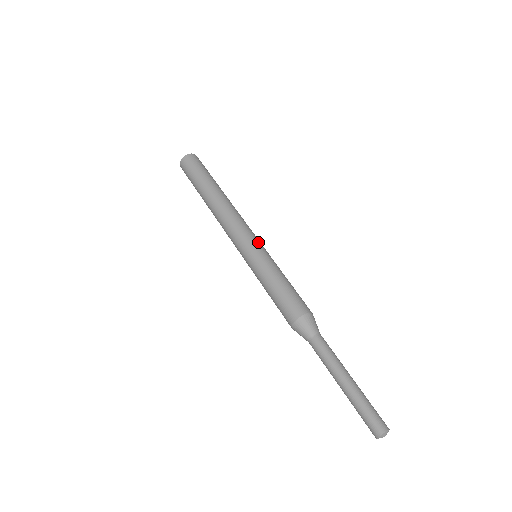
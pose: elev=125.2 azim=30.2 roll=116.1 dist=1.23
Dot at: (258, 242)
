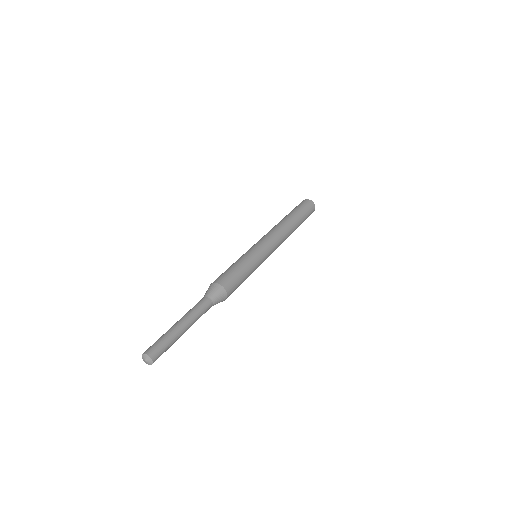
Dot at: (267, 254)
